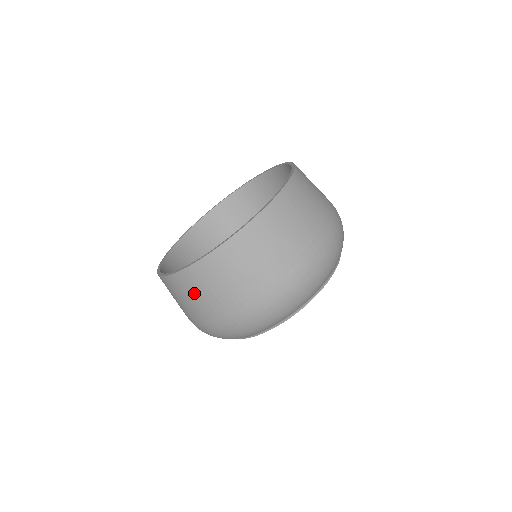
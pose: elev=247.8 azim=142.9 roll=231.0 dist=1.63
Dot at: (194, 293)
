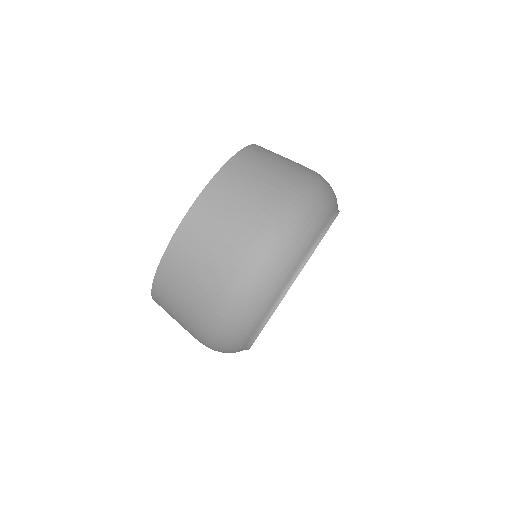
Dot at: (225, 209)
